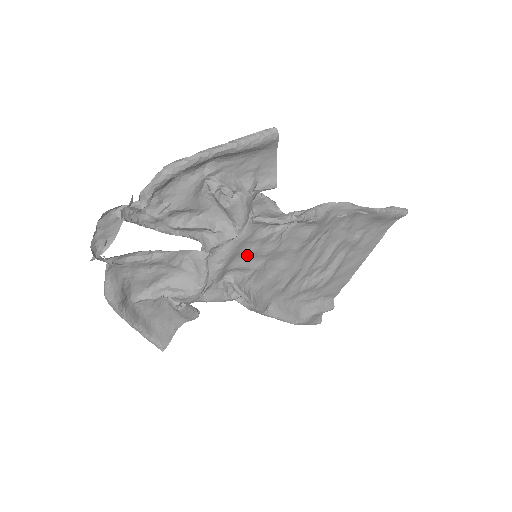
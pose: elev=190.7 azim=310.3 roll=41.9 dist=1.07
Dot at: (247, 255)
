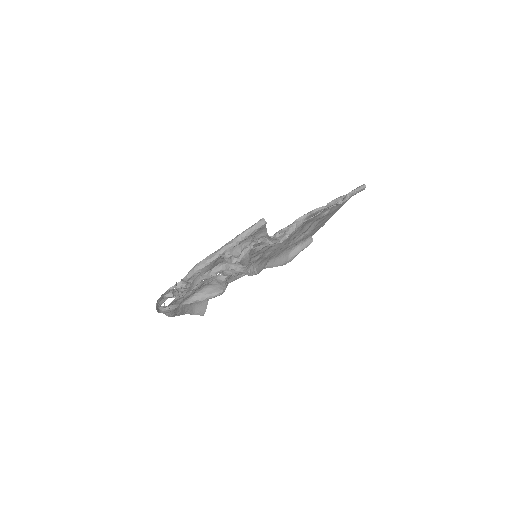
Dot at: occluded
